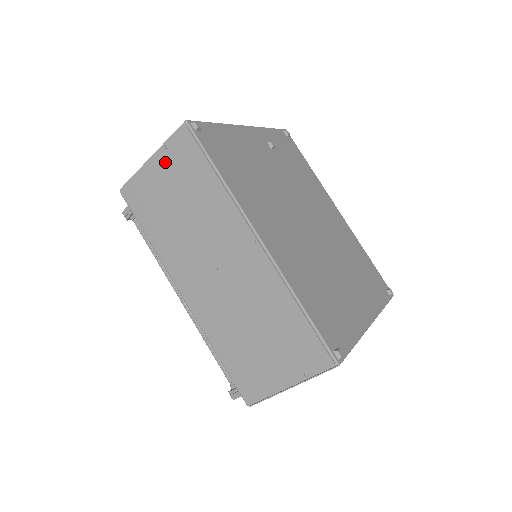
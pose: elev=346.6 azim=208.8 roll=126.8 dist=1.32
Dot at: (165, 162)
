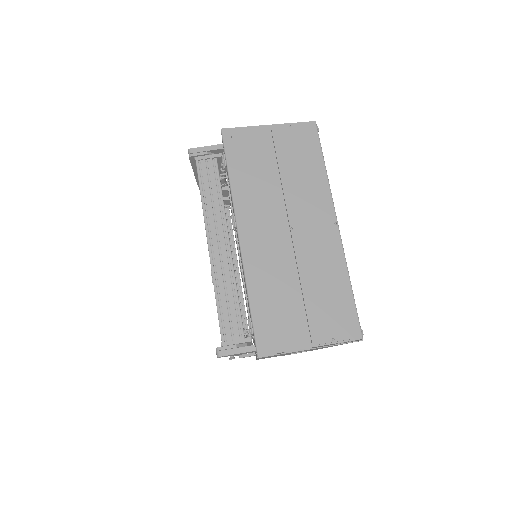
Dot at: (284, 135)
